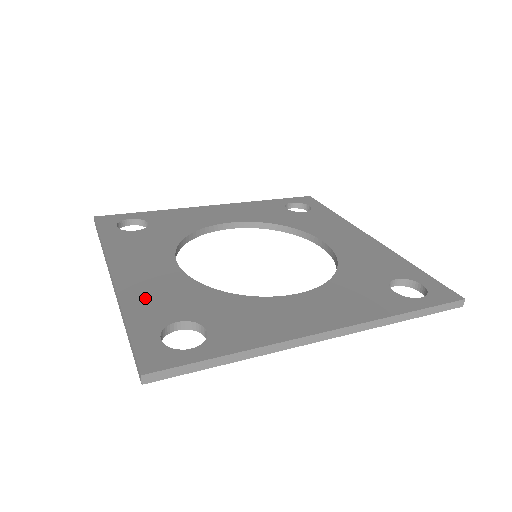
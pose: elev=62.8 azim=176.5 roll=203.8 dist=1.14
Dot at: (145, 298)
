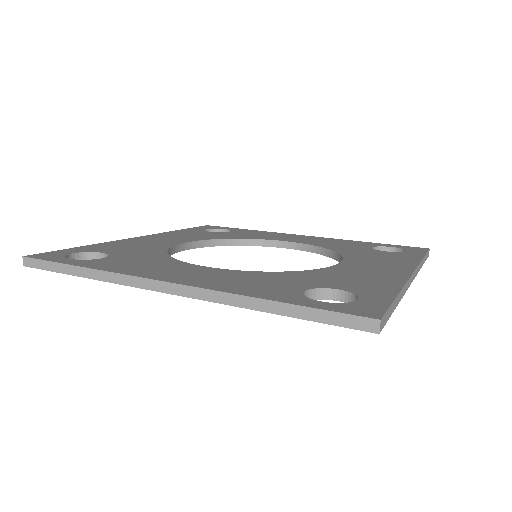
Dot at: (120, 244)
